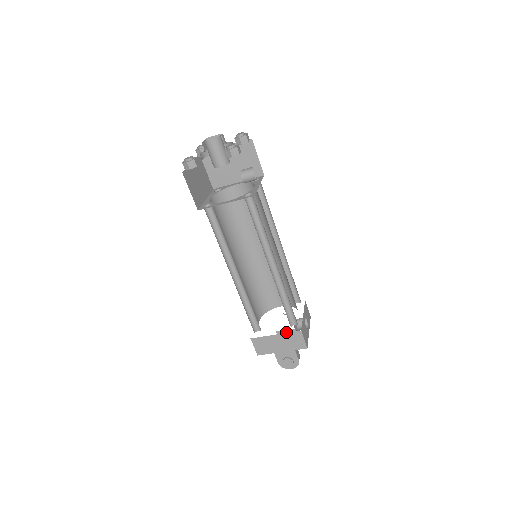
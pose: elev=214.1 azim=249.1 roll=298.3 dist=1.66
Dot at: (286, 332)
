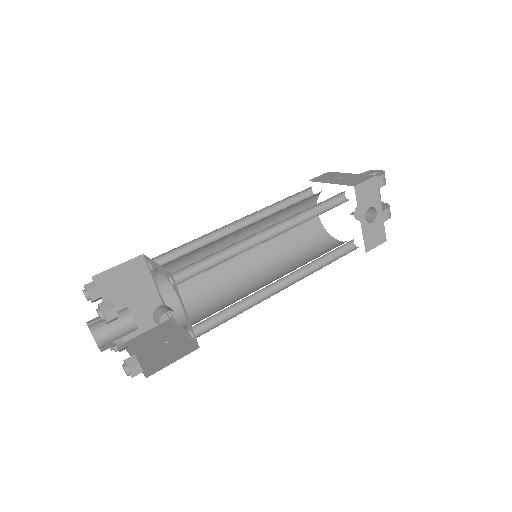
Dot at: occluded
